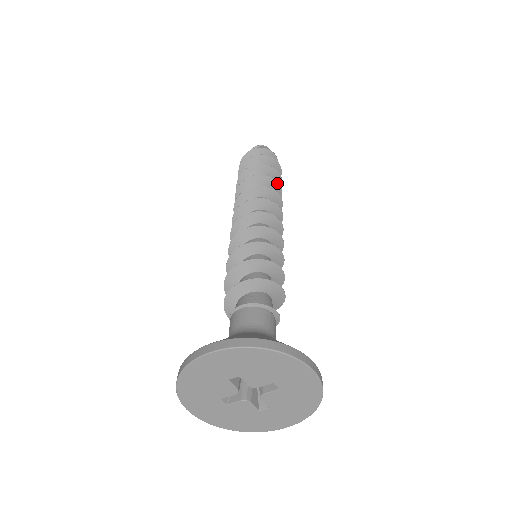
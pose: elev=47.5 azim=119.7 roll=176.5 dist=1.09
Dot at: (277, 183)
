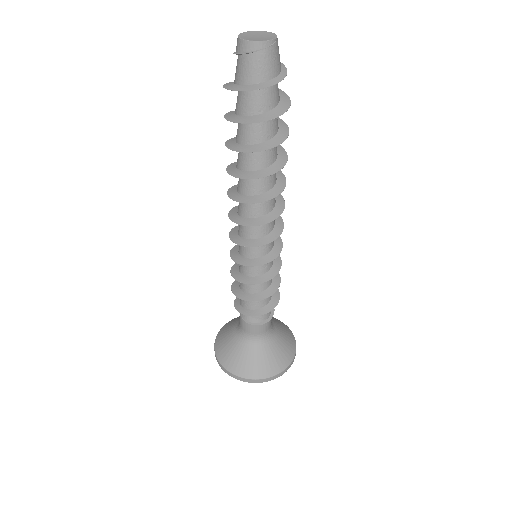
Dot at: (286, 159)
